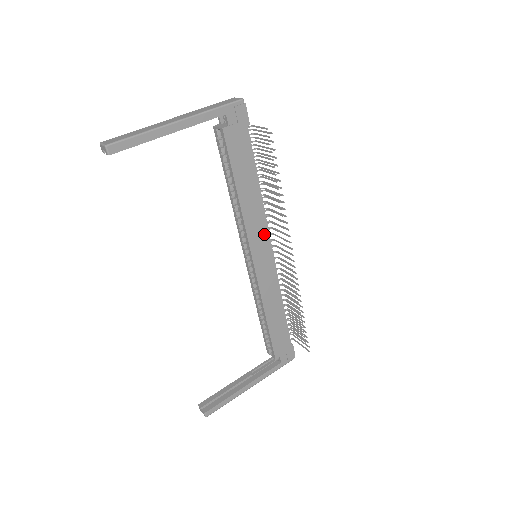
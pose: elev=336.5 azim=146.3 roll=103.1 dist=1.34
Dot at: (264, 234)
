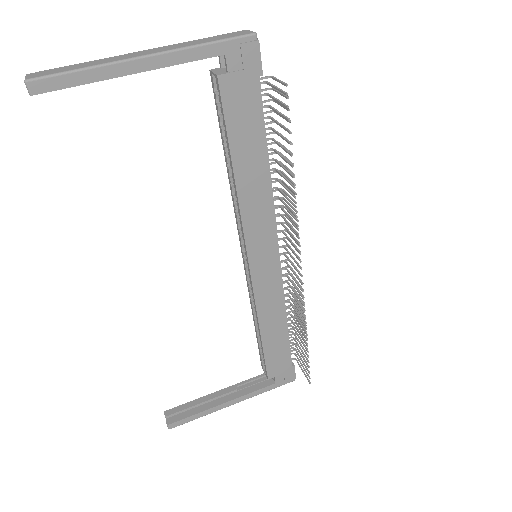
Dot at: (269, 231)
